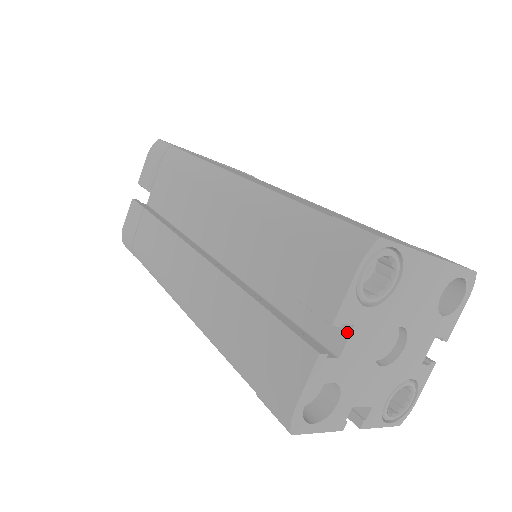
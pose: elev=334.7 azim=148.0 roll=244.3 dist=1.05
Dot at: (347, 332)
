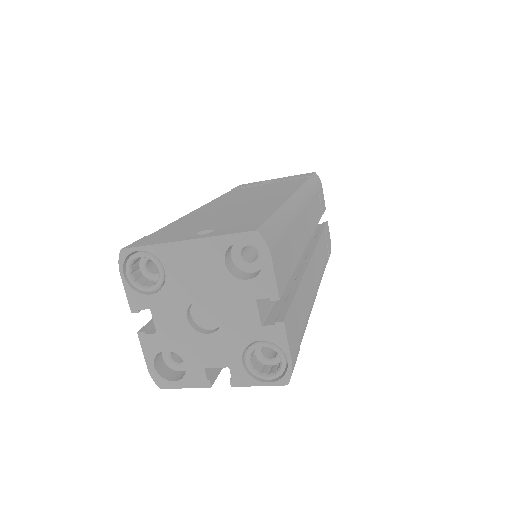
Dot at: (153, 314)
